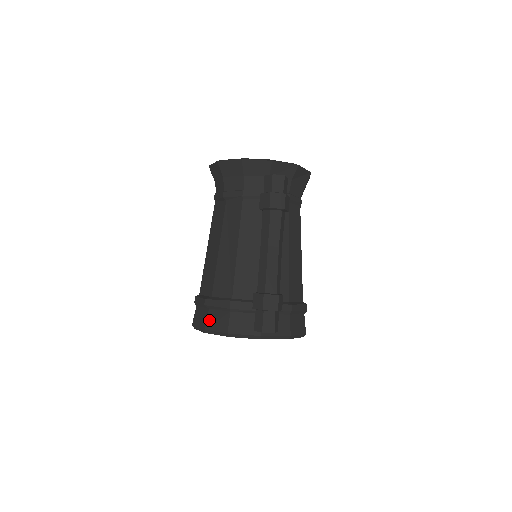
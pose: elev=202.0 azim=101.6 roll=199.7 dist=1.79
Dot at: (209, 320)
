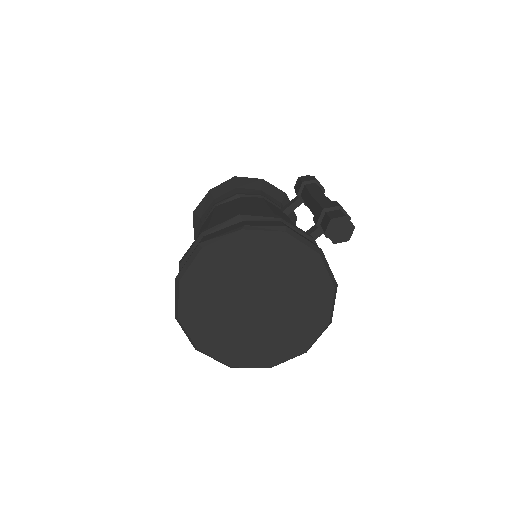
Dot at: (249, 223)
